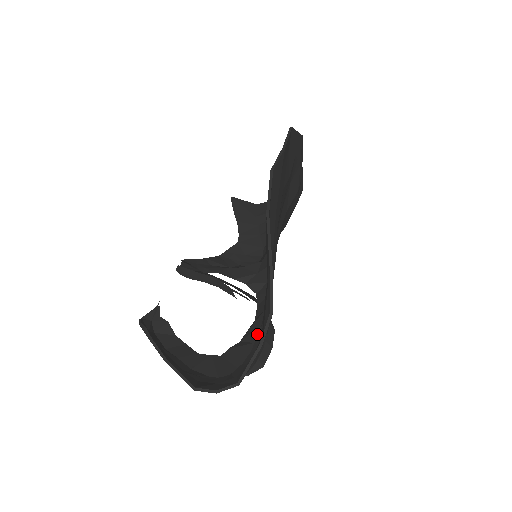
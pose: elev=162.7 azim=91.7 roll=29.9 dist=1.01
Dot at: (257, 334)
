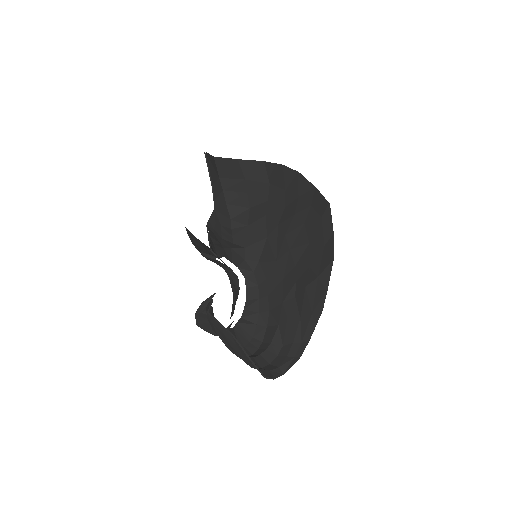
Dot at: (257, 318)
